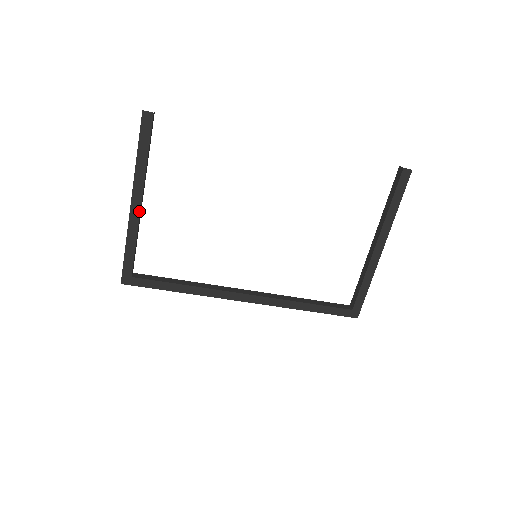
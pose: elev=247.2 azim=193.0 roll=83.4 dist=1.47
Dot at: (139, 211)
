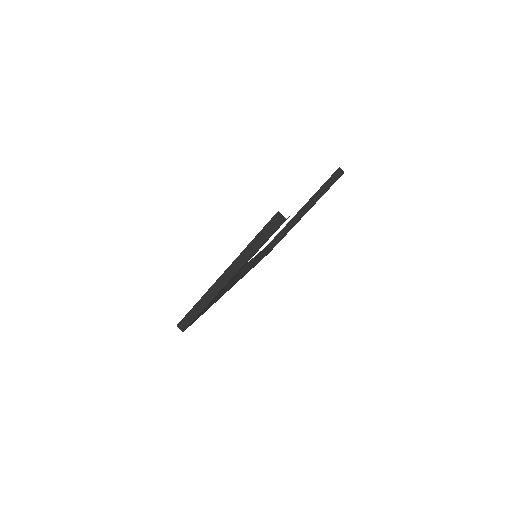
Dot at: occluded
